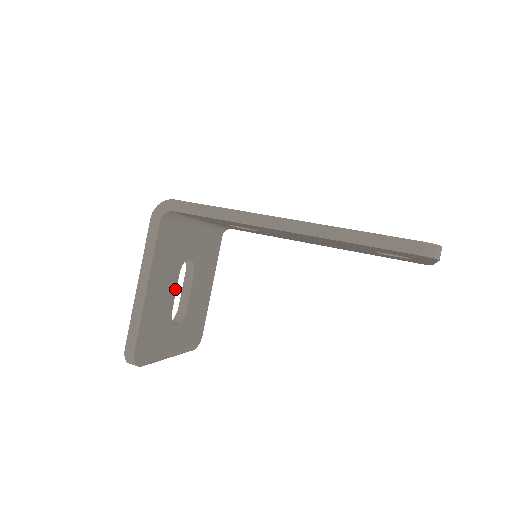
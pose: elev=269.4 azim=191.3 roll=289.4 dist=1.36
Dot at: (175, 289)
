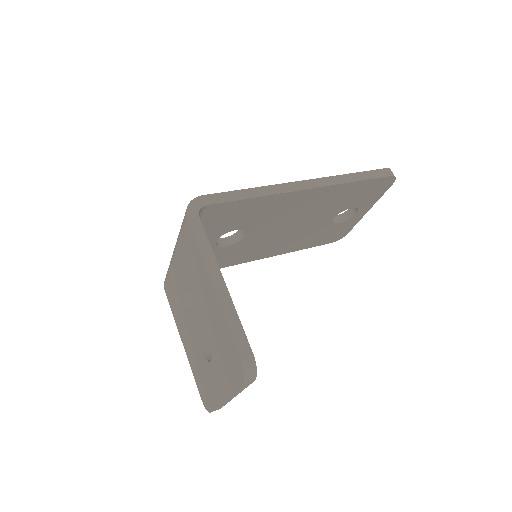
Dot at: occluded
